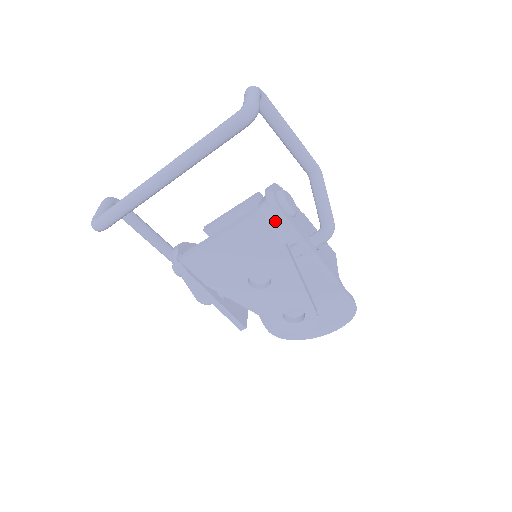
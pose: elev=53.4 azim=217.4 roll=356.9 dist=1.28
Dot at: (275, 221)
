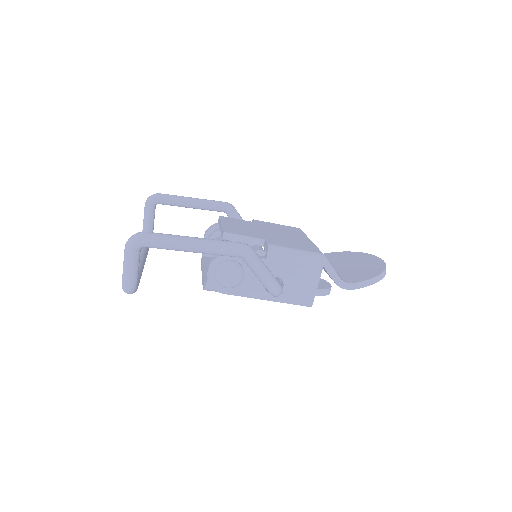
Dot at: occluded
